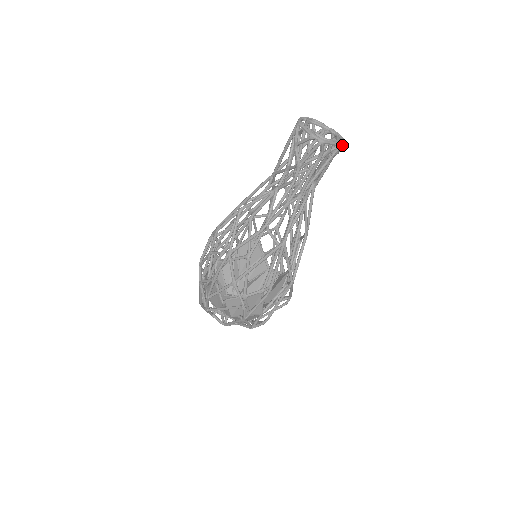
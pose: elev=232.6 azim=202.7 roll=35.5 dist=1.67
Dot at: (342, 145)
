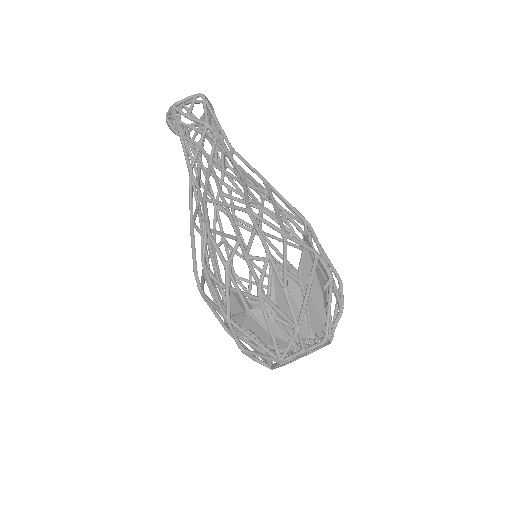
Dot at: (213, 109)
